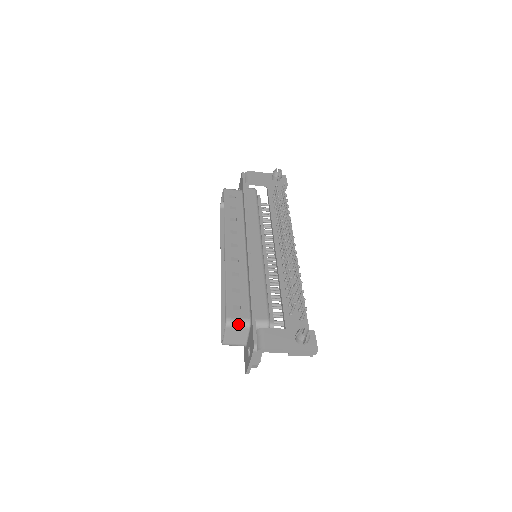
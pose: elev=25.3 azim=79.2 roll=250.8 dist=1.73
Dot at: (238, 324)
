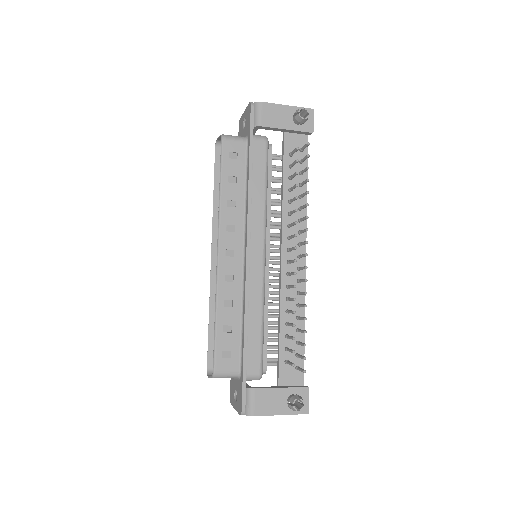
Dot at: (226, 376)
